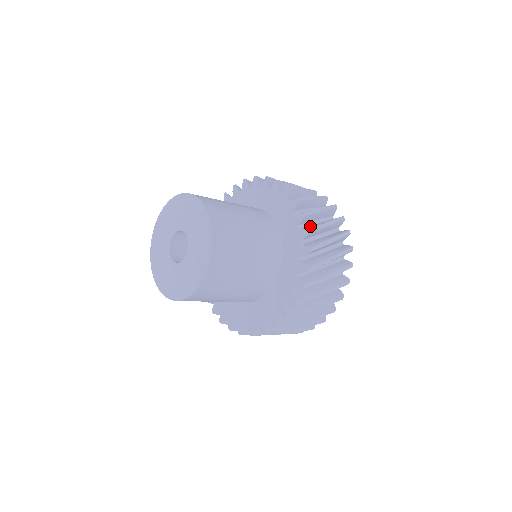
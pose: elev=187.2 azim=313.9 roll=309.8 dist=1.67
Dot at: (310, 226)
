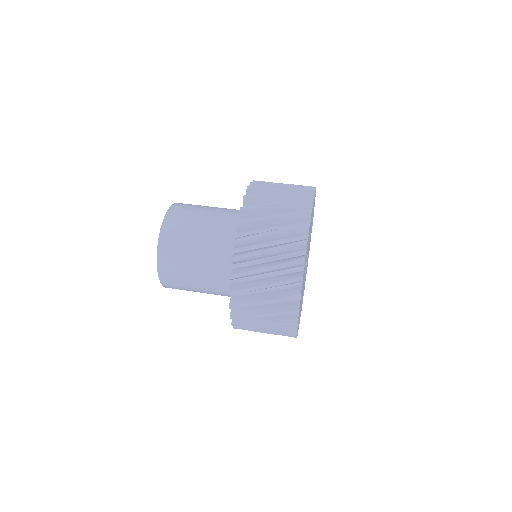
Dot at: occluded
